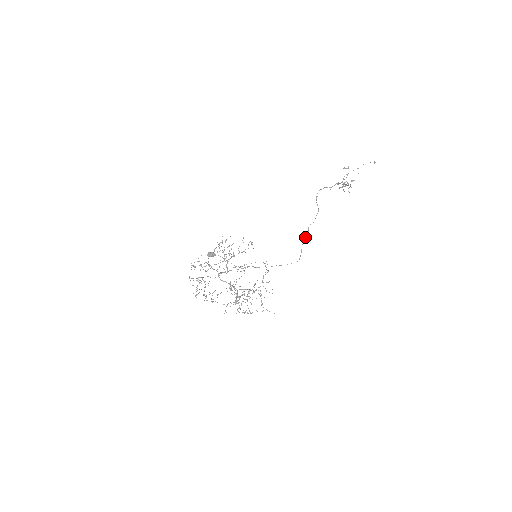
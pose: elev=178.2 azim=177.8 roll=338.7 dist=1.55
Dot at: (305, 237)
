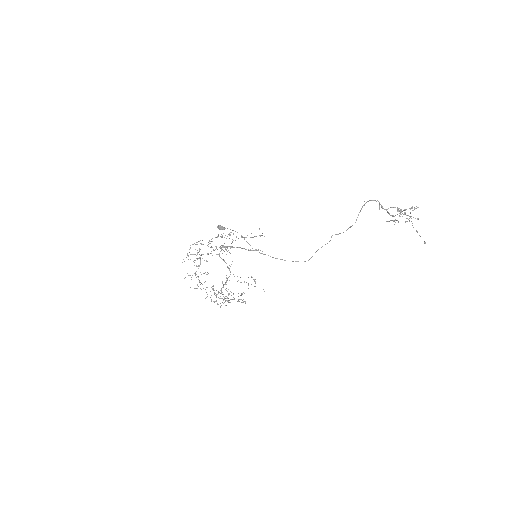
Dot at: occluded
